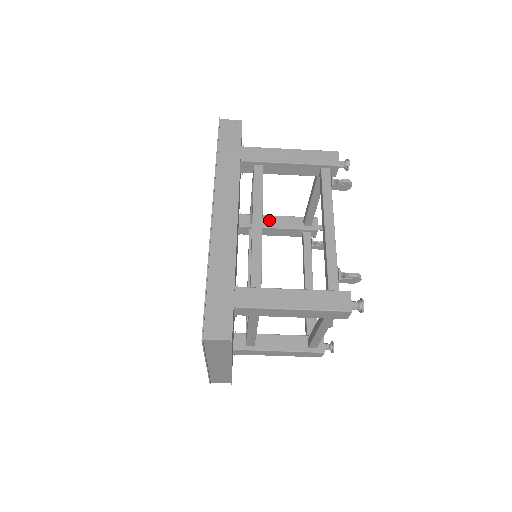
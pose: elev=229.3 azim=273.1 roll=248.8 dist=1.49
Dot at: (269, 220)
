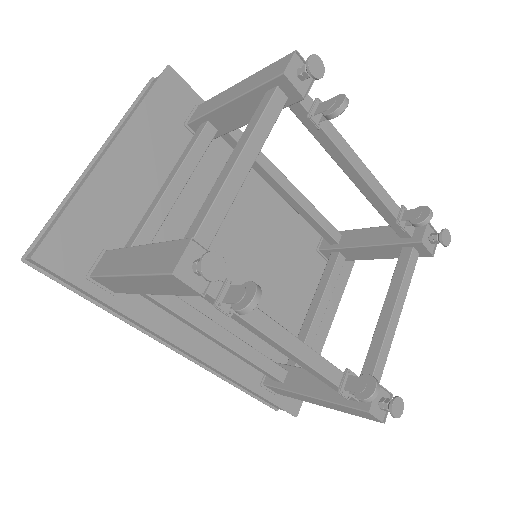
Dot at: (224, 117)
